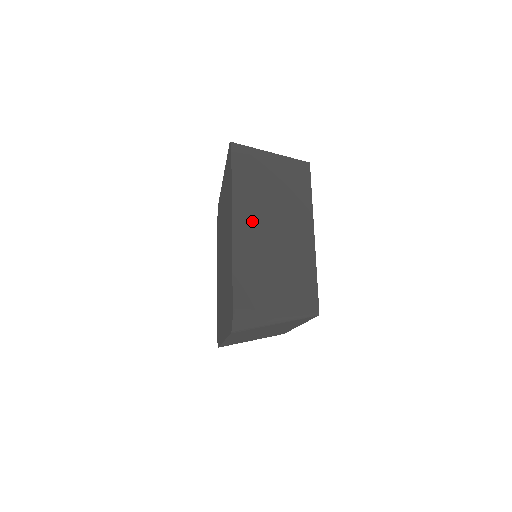
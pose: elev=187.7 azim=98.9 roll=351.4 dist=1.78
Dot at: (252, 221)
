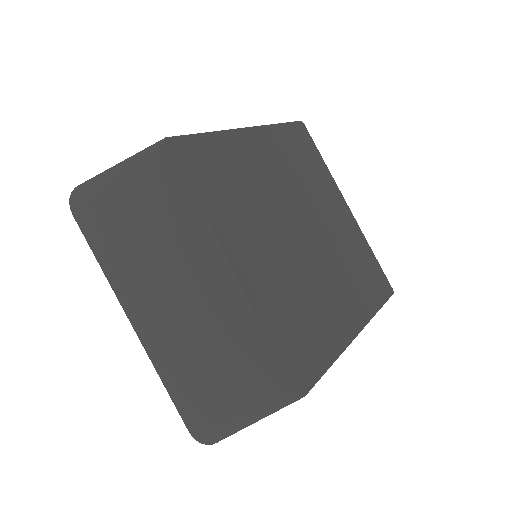
Dot at: (146, 302)
